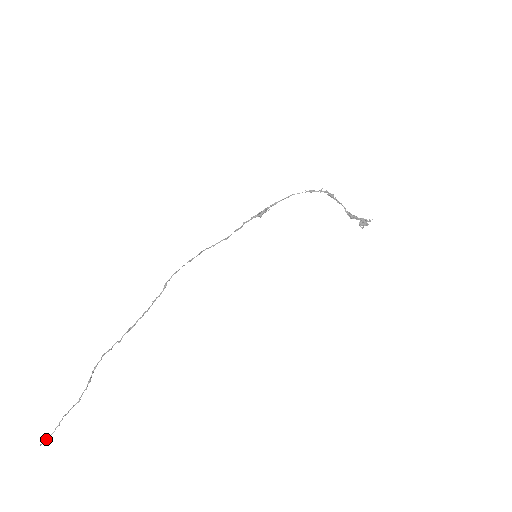
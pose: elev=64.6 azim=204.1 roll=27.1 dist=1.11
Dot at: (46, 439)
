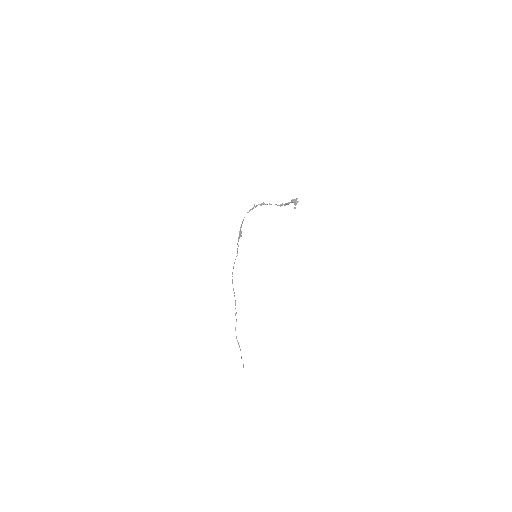
Dot at: occluded
